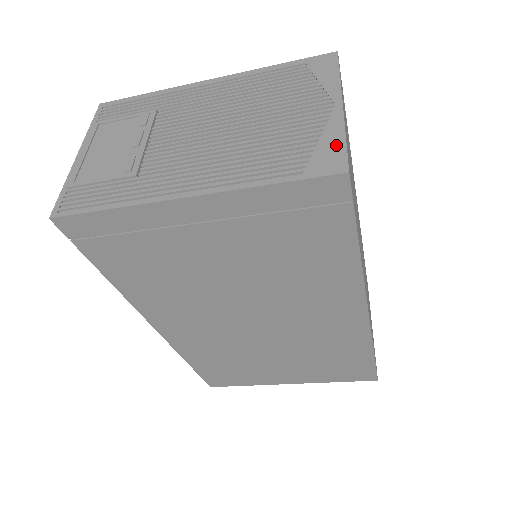
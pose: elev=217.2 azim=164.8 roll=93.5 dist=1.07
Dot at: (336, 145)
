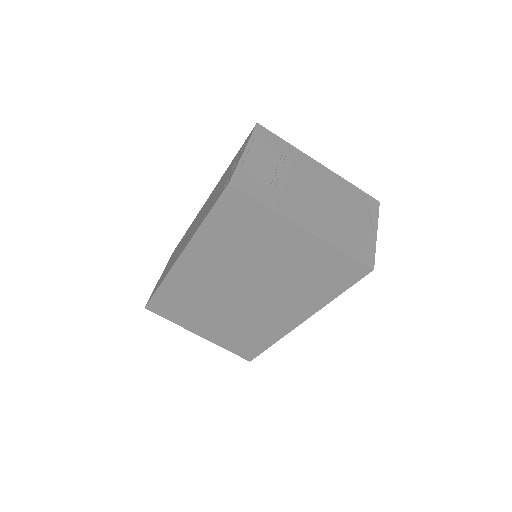
Dot at: (371, 252)
